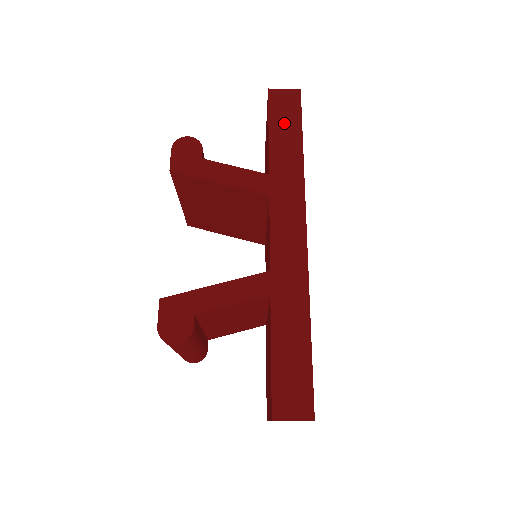
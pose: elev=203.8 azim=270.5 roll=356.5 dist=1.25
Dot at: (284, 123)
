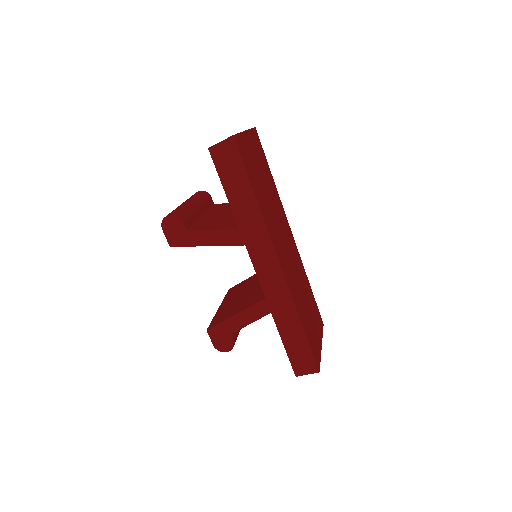
Dot at: (233, 179)
